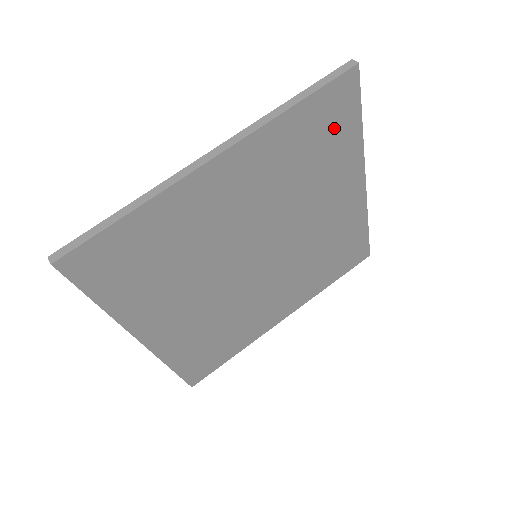
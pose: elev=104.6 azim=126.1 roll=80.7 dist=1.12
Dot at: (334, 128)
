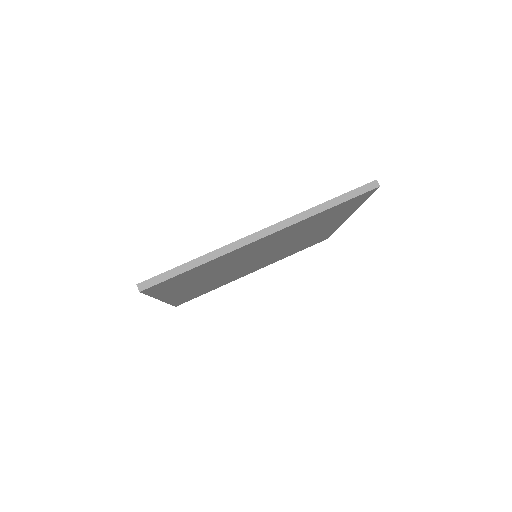
Dot at: (345, 208)
